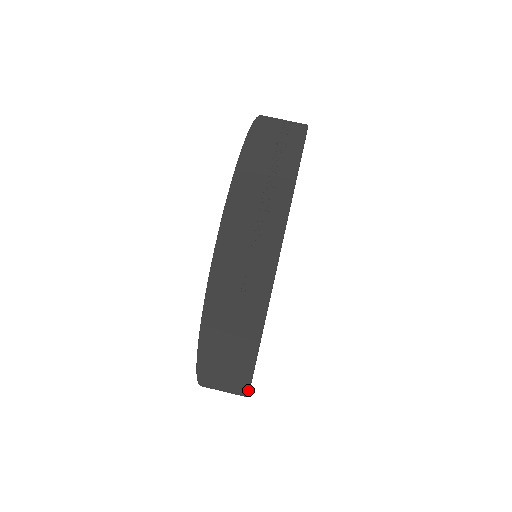
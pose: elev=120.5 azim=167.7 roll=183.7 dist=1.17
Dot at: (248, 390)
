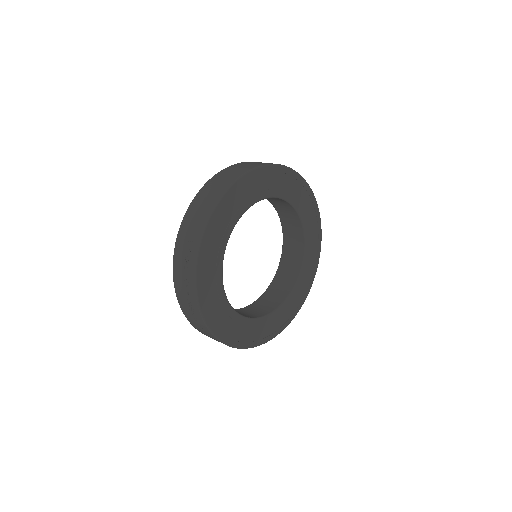
Dot at: (275, 336)
